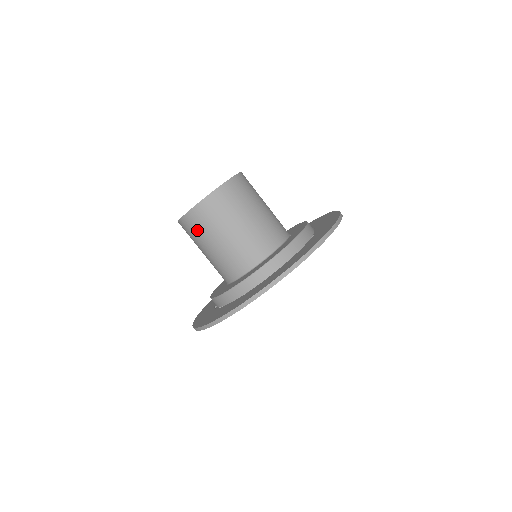
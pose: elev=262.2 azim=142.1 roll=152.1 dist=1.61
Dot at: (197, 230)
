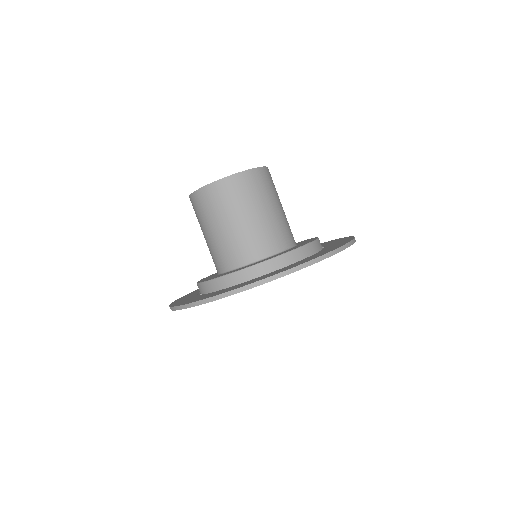
Dot at: (240, 194)
